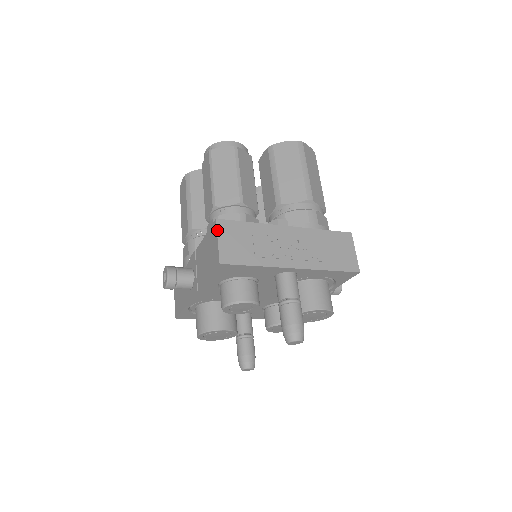
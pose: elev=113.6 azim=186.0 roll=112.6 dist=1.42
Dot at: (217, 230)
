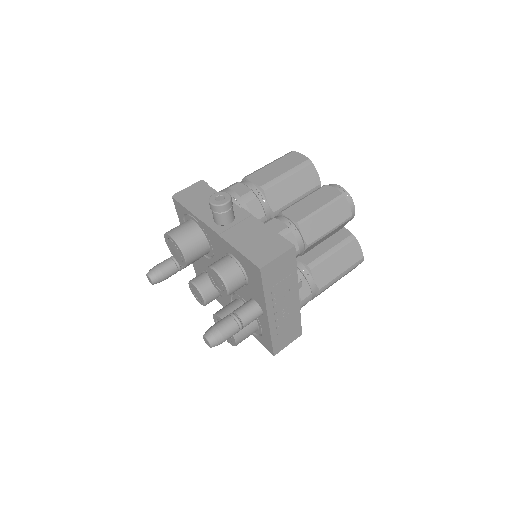
Dot at: (286, 252)
